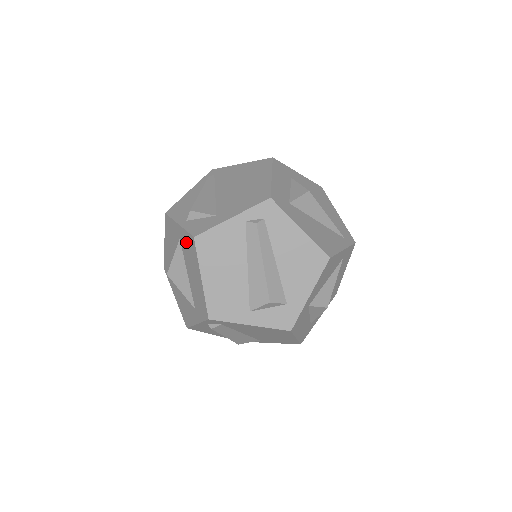
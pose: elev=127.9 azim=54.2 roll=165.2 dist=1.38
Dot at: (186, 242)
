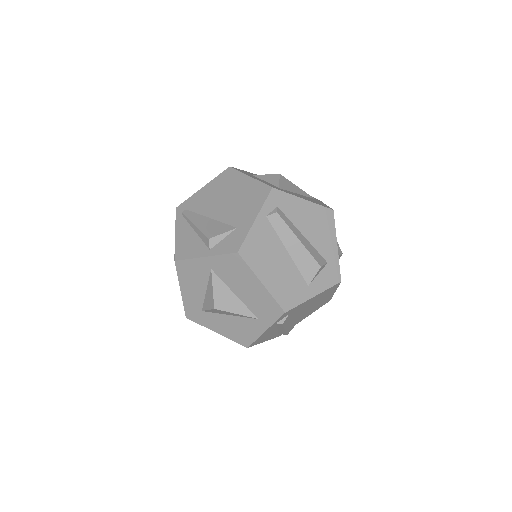
Dot at: (225, 265)
